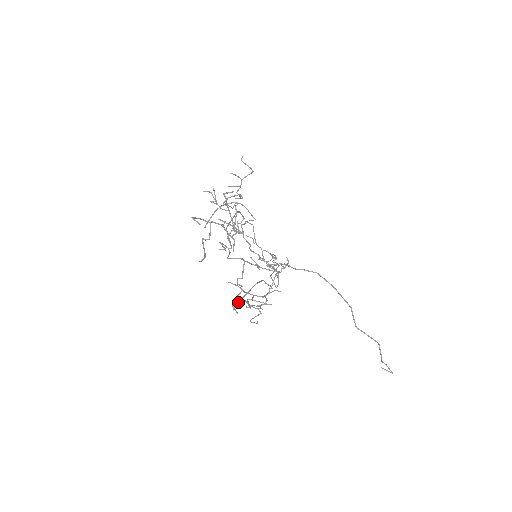
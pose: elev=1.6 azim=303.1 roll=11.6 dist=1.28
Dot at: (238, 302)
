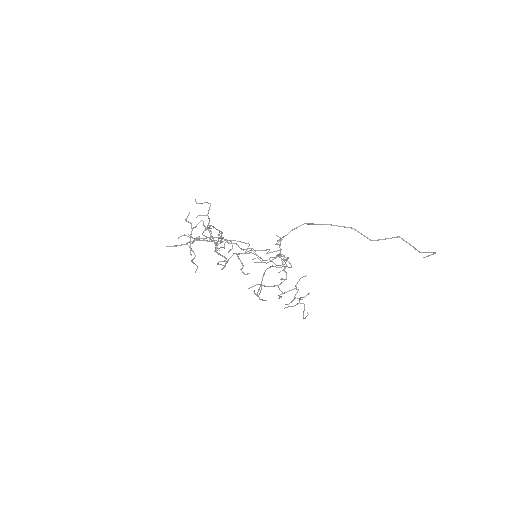
Dot at: (258, 290)
